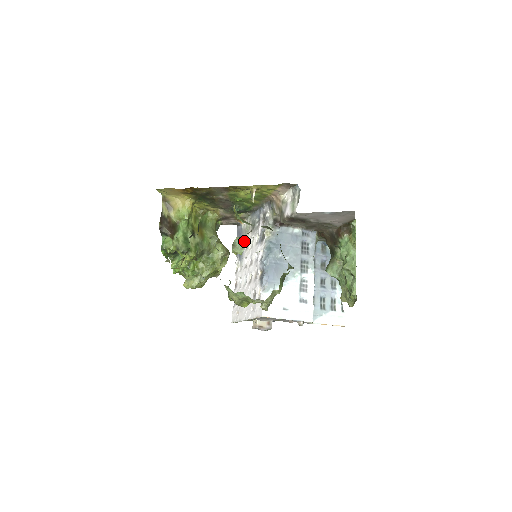
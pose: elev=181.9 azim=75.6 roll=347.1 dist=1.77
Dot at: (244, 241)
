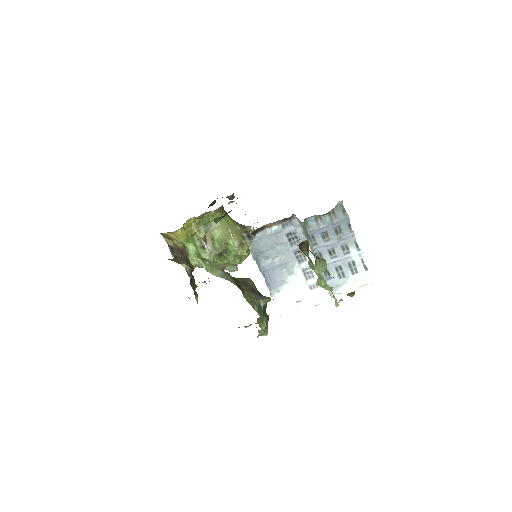
Dot at: occluded
